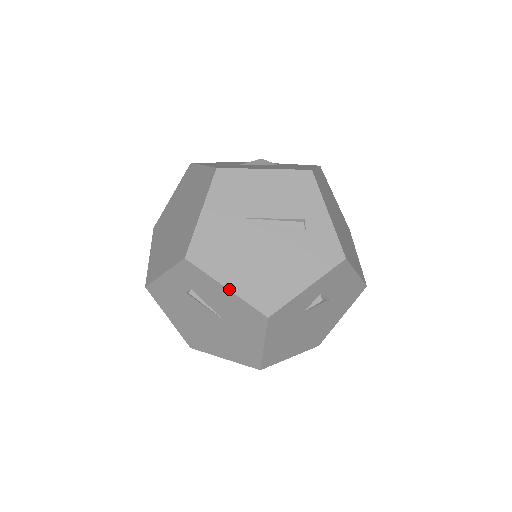
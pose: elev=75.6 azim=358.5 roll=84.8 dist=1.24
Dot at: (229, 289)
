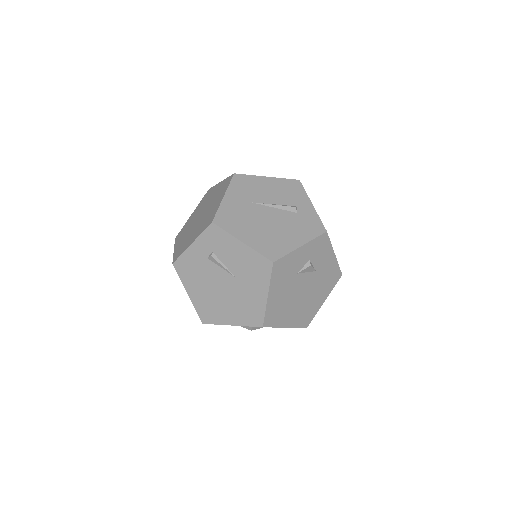
Dot at: (244, 243)
